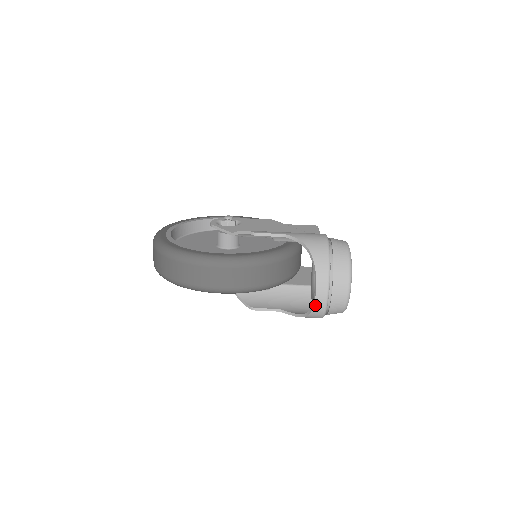
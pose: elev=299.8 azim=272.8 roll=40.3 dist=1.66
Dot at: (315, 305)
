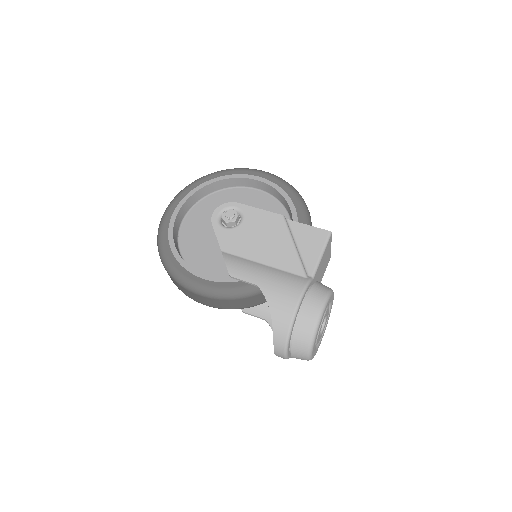
Dot at: occluded
